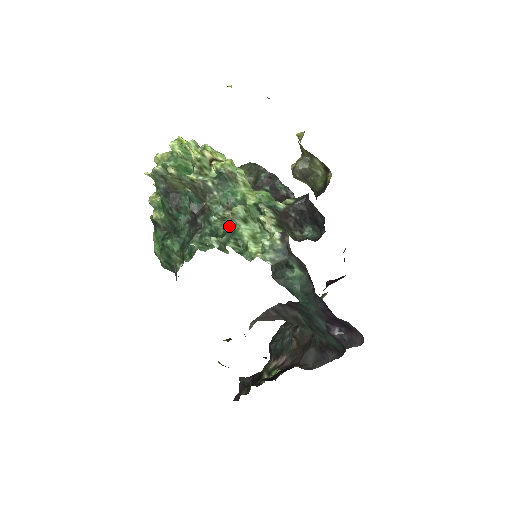
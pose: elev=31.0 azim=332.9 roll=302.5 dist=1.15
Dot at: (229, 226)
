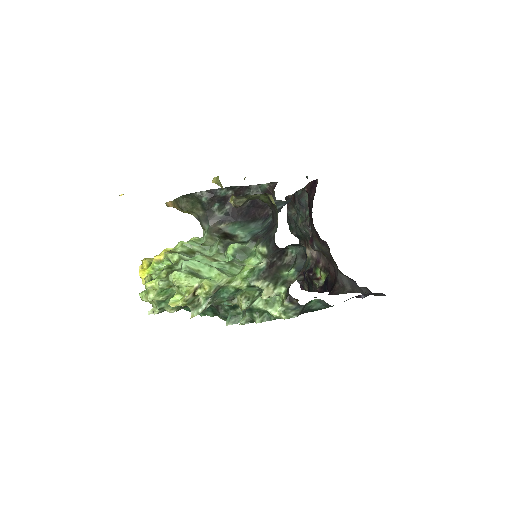
Dot at: occluded
